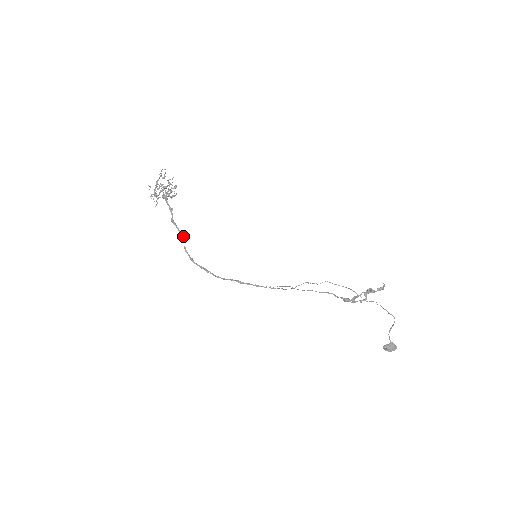
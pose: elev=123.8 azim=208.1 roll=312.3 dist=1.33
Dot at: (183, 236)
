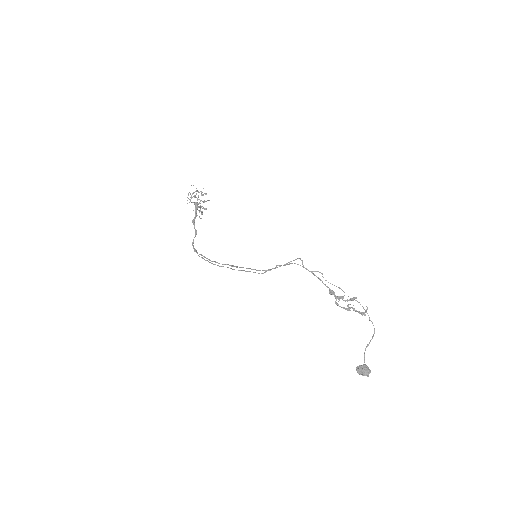
Dot at: (196, 234)
